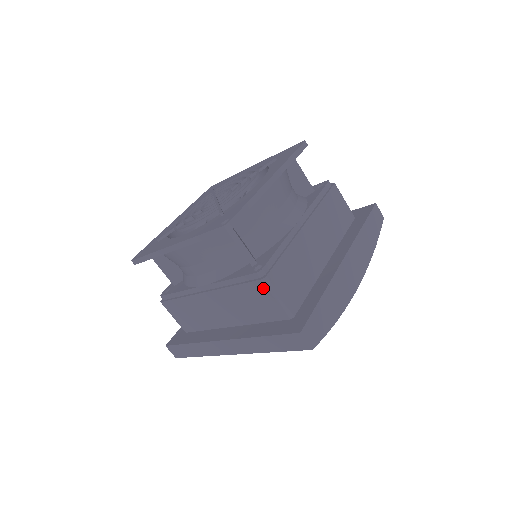
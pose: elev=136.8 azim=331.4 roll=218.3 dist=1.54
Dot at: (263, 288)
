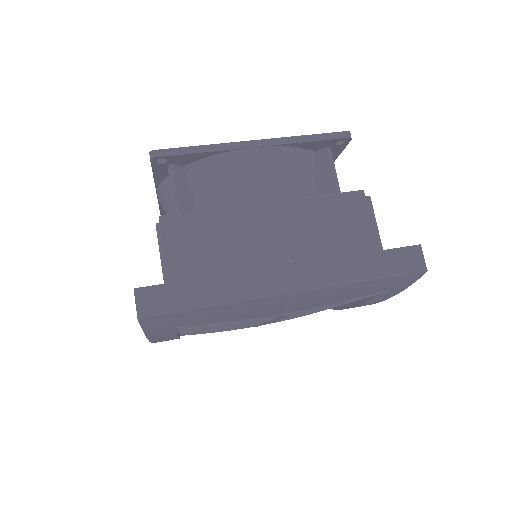
Dot at: (364, 207)
